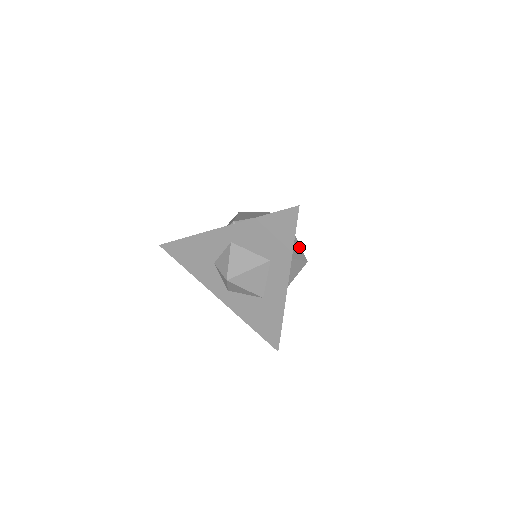
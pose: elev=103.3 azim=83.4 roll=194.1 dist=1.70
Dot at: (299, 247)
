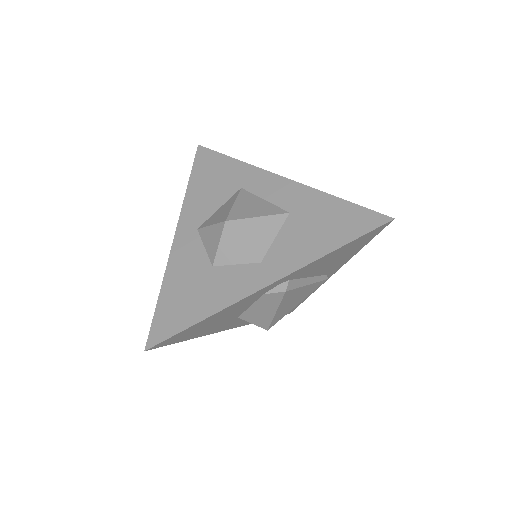
Dot at: occluded
